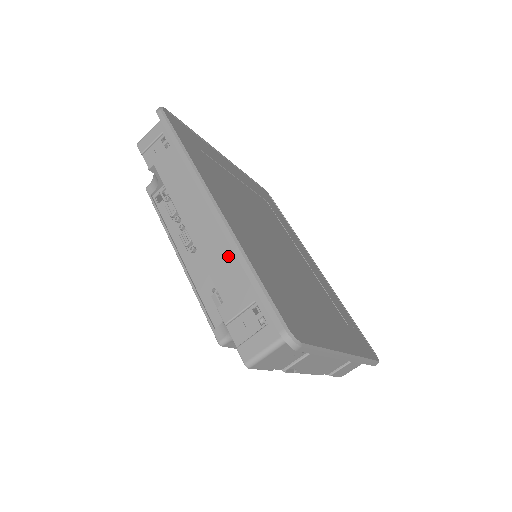
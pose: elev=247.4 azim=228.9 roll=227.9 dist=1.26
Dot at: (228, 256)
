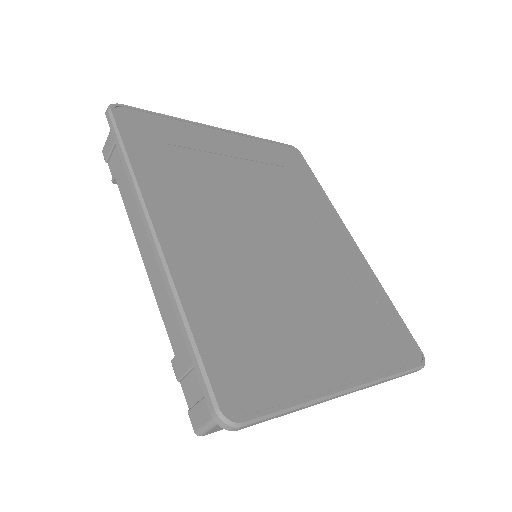
Dot at: occluded
